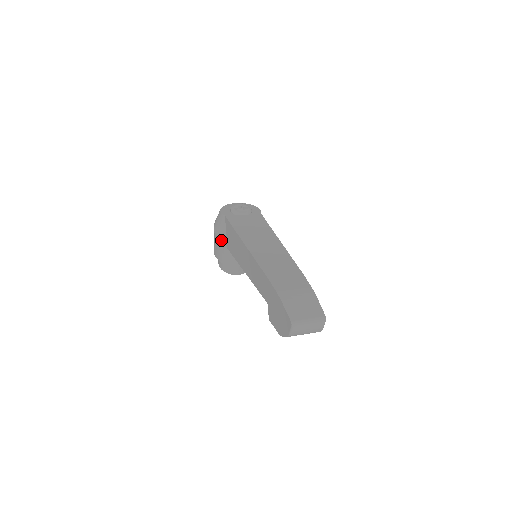
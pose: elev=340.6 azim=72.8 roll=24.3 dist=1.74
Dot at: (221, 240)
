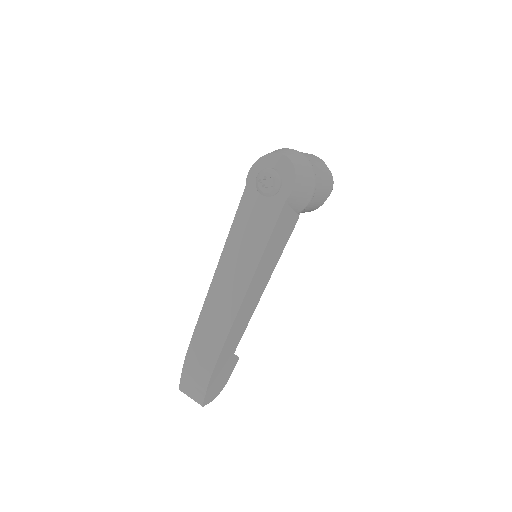
Dot at: occluded
